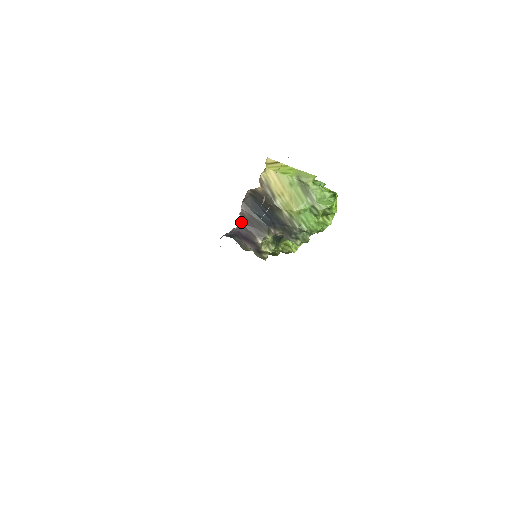
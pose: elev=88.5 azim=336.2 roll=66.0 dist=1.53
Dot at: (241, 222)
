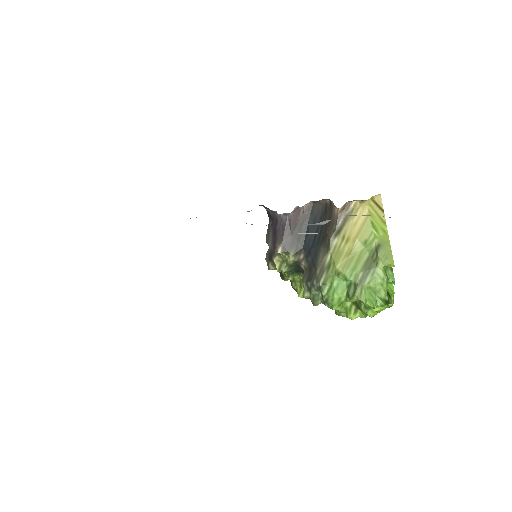
Dot at: (288, 215)
